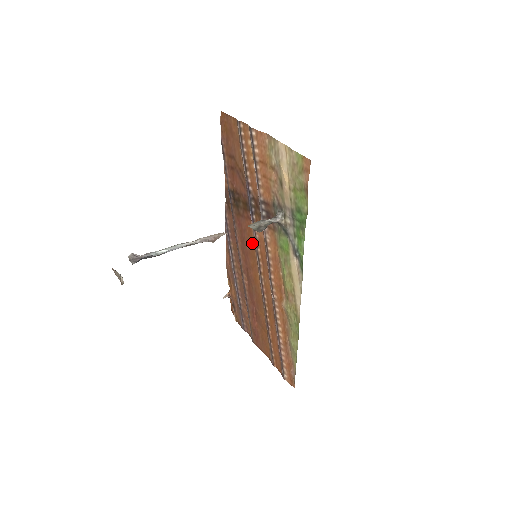
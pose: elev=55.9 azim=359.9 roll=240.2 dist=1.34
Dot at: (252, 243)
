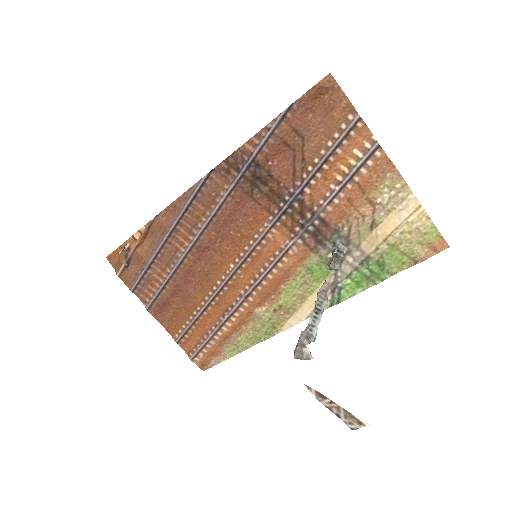
Dot at: (249, 234)
